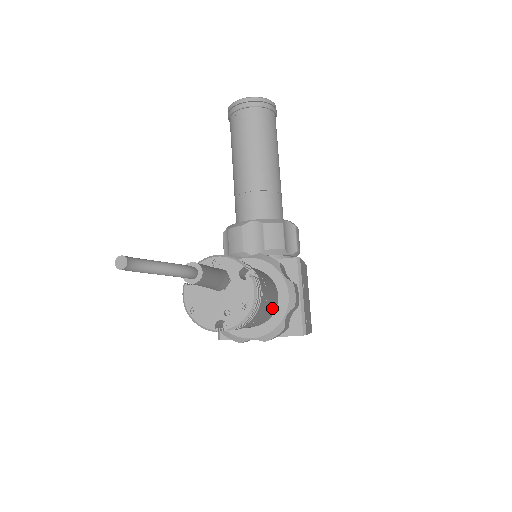
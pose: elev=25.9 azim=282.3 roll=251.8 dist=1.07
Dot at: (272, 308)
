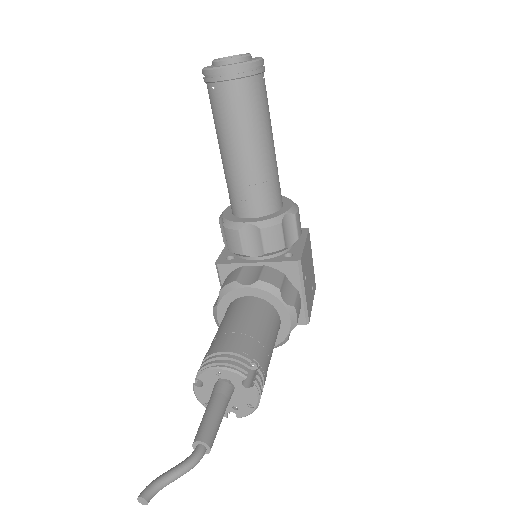
Dot at: occluded
